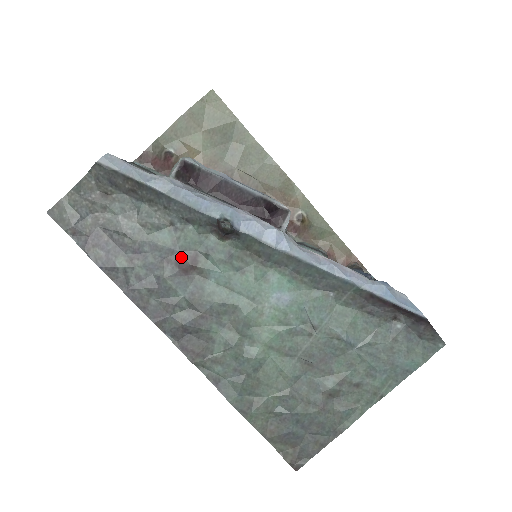
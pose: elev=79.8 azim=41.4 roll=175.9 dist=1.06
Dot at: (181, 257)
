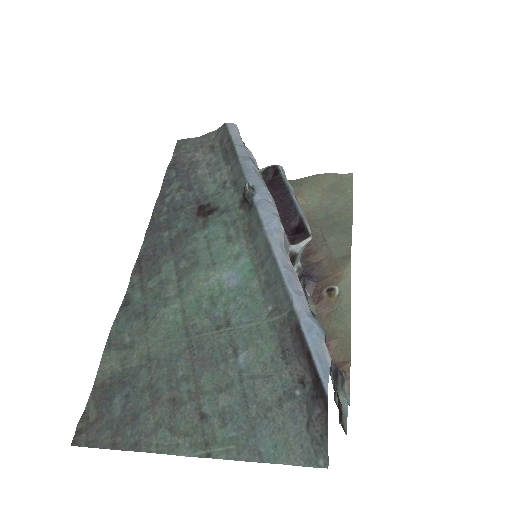
Dot at: (207, 205)
